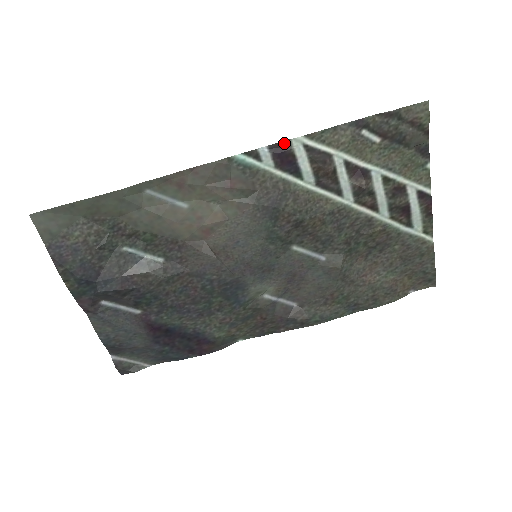
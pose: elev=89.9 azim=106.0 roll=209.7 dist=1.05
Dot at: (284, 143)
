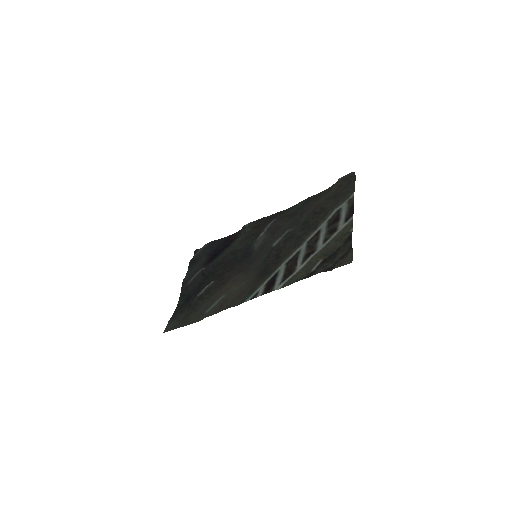
Dot at: (270, 291)
